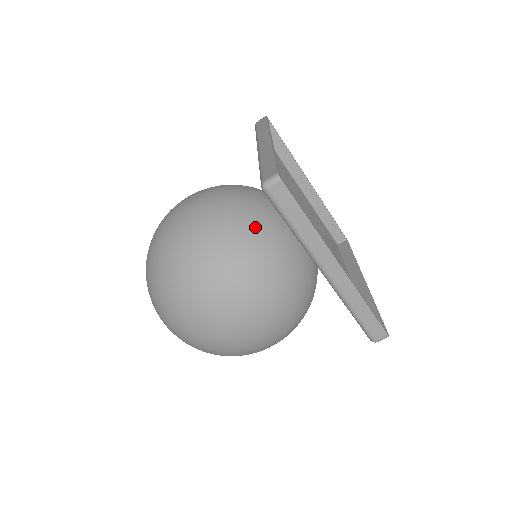
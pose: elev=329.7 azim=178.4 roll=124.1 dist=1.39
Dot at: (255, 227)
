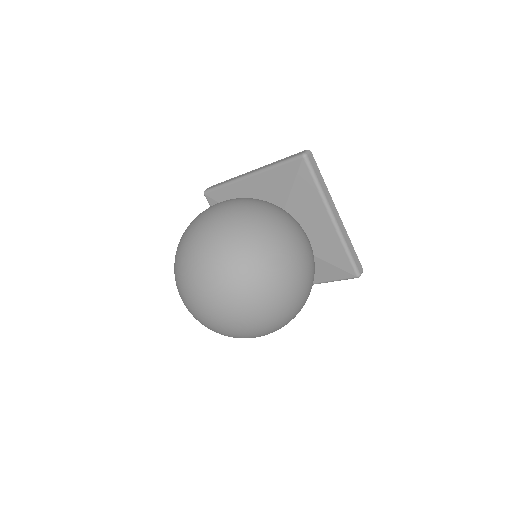
Dot at: occluded
